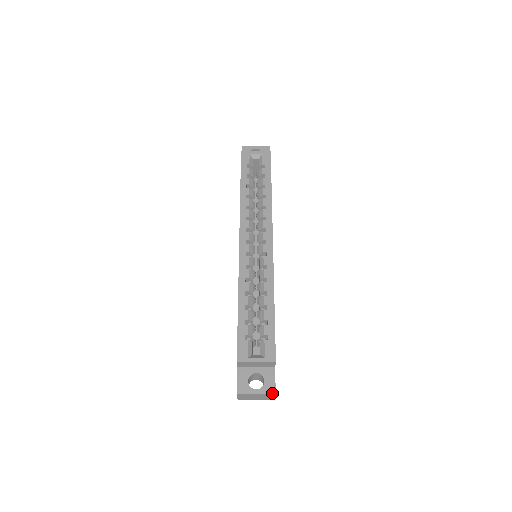
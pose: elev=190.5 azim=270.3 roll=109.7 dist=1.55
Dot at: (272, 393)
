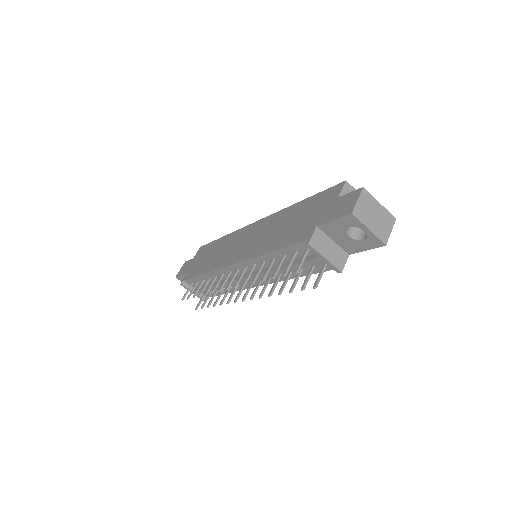
Dot at: (392, 216)
